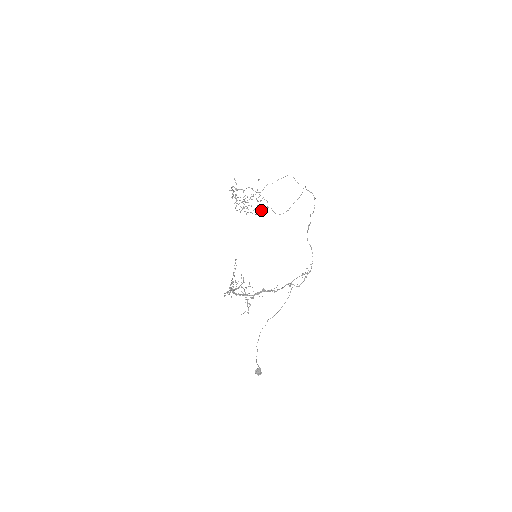
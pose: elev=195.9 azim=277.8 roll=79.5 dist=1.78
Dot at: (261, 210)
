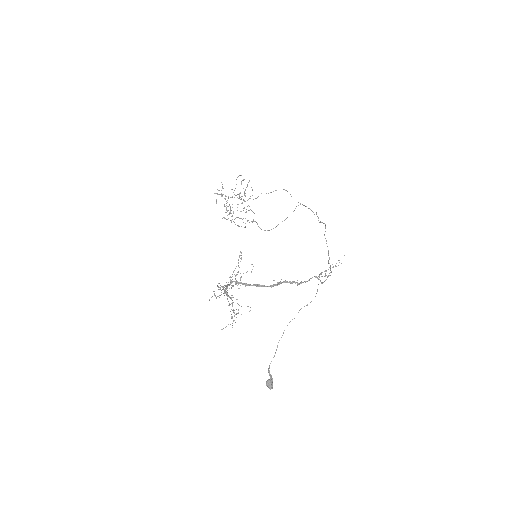
Dot at: occluded
